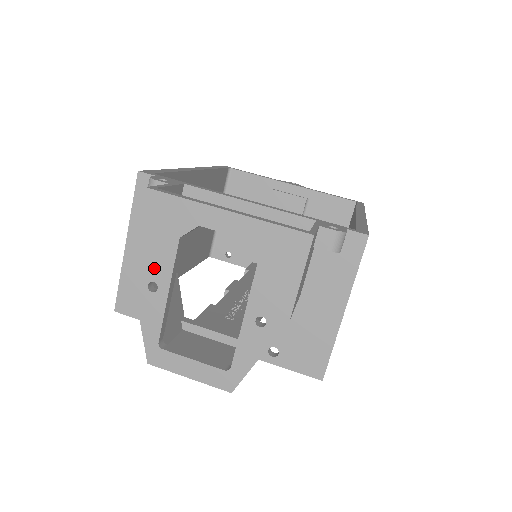
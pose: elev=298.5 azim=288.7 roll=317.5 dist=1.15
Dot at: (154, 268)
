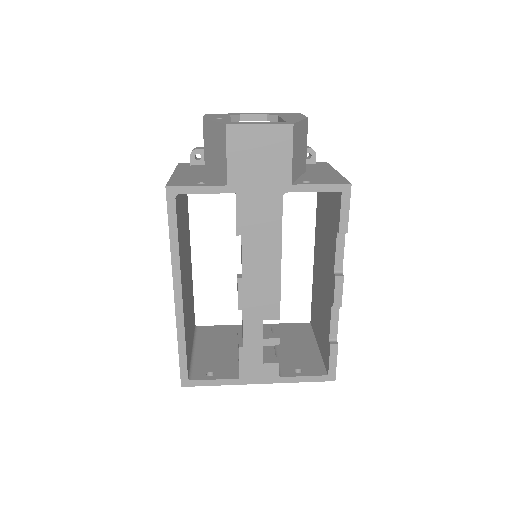
Dot at: (218, 117)
